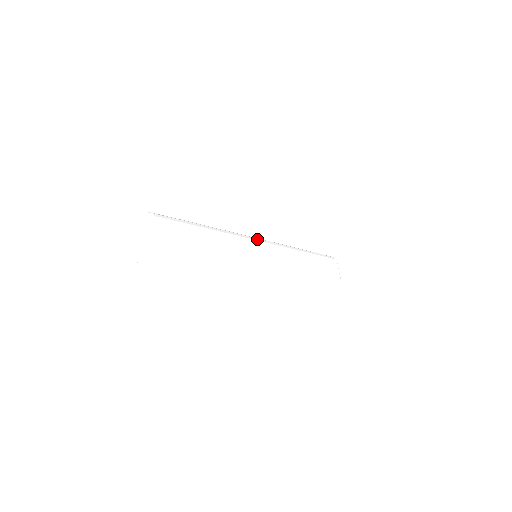
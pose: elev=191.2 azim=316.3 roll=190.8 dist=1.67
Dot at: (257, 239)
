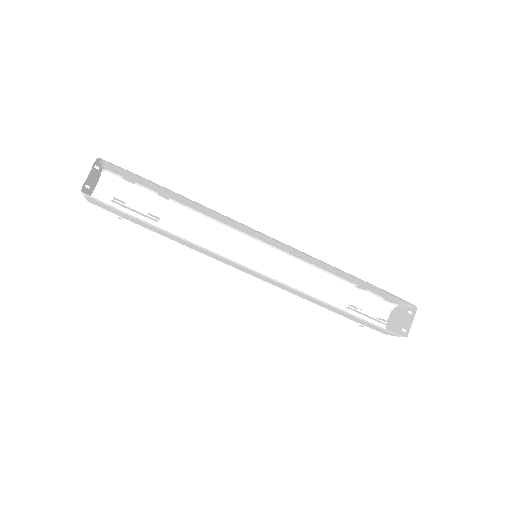
Dot at: (248, 239)
